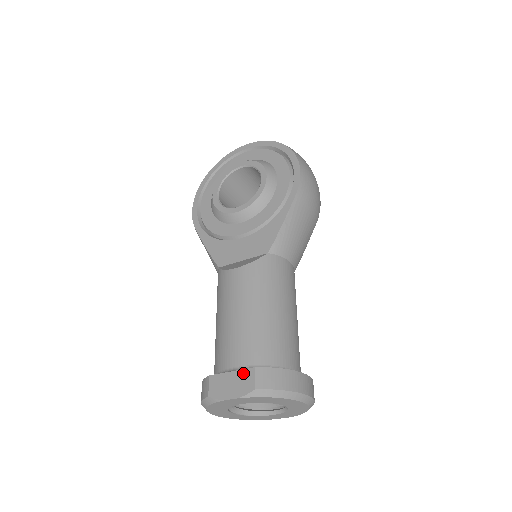
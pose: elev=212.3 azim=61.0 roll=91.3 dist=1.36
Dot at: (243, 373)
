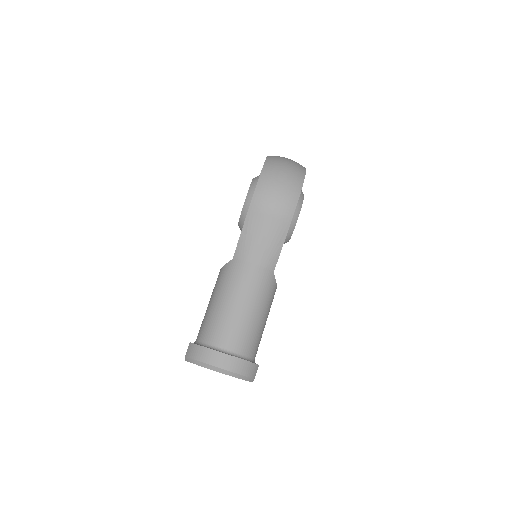
Dot at: occluded
